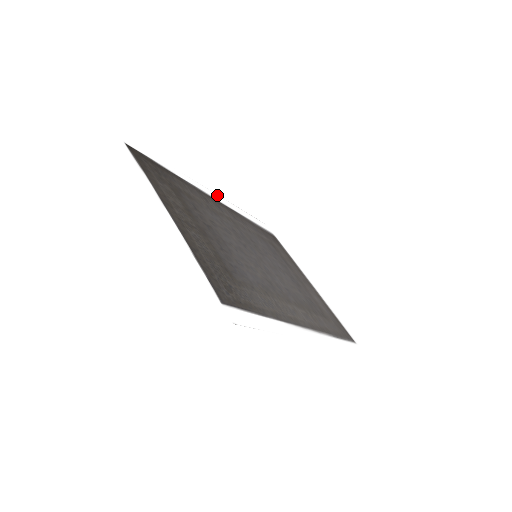
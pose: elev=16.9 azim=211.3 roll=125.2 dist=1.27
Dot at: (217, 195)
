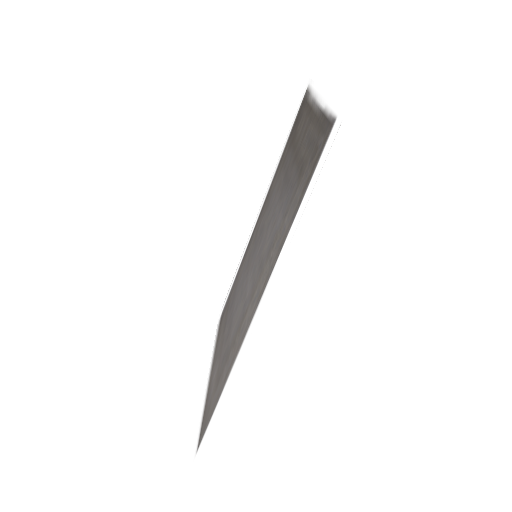
Dot at: (254, 224)
